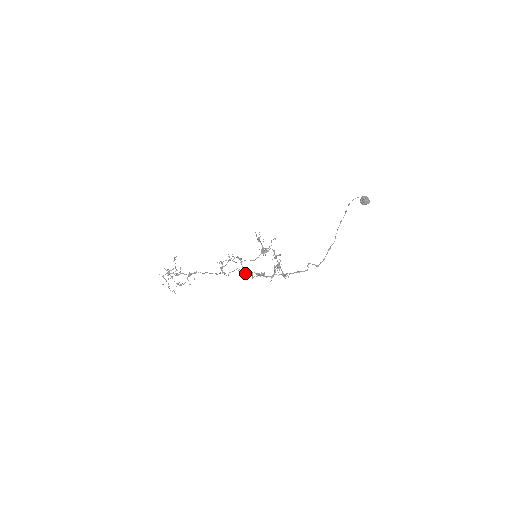
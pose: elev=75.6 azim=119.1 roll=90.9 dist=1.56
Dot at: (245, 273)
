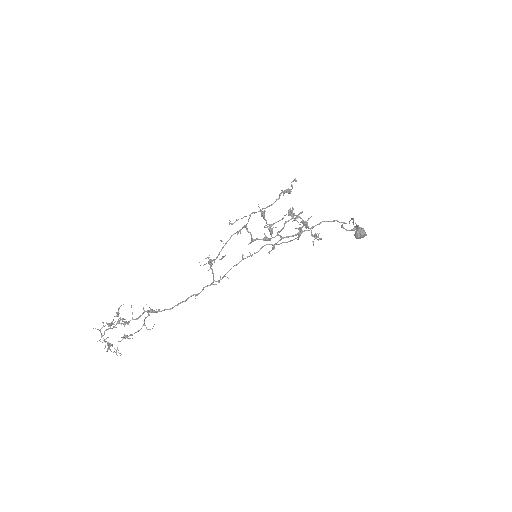
Dot at: occluded
